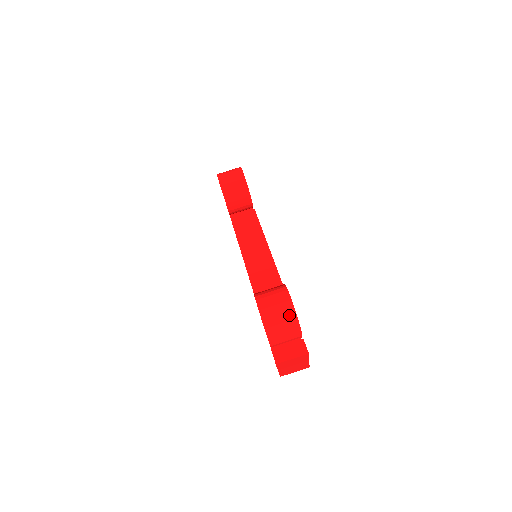
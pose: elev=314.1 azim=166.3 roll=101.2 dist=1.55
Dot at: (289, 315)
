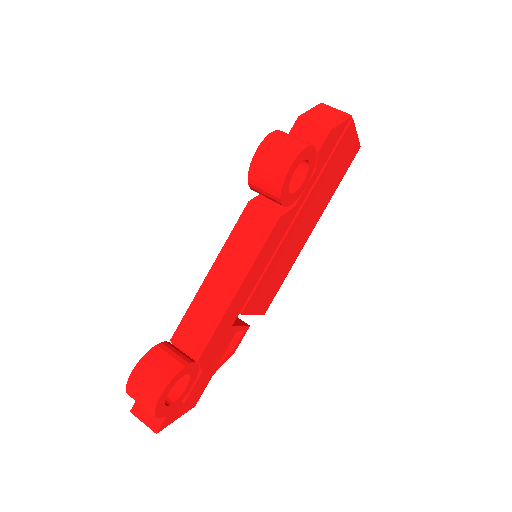
Dot at: (148, 408)
